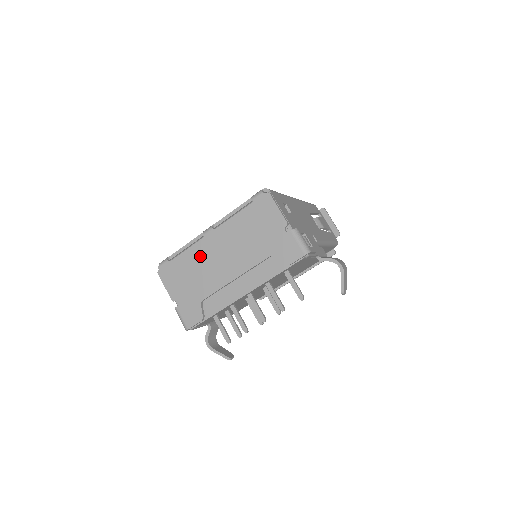
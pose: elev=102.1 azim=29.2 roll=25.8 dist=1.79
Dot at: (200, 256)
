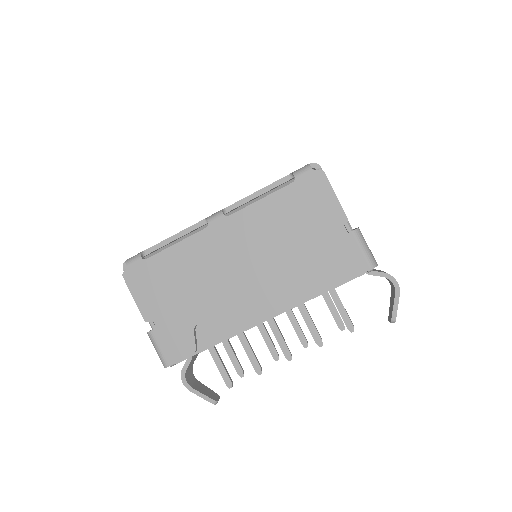
Dot at: (199, 256)
